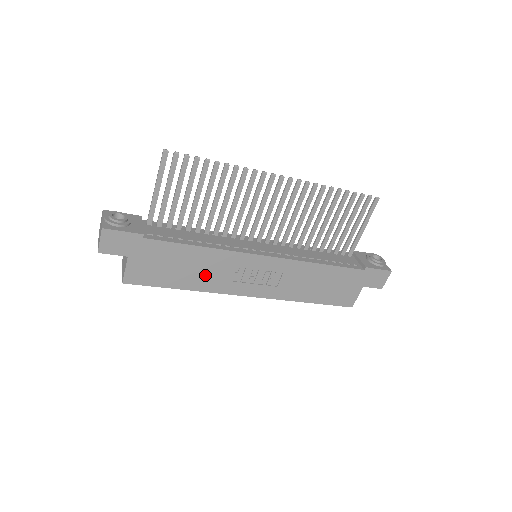
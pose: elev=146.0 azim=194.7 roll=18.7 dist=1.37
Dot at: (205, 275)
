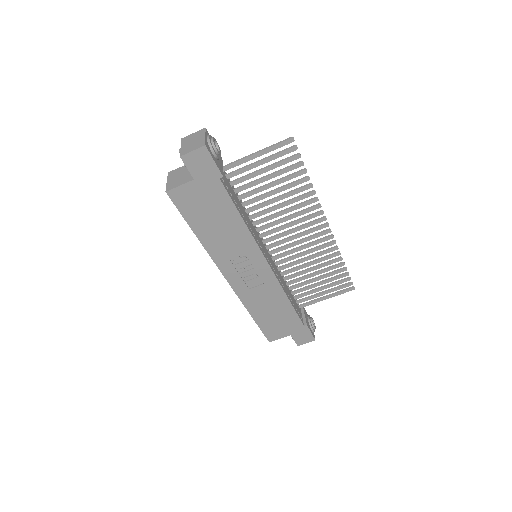
Dot at: (221, 240)
